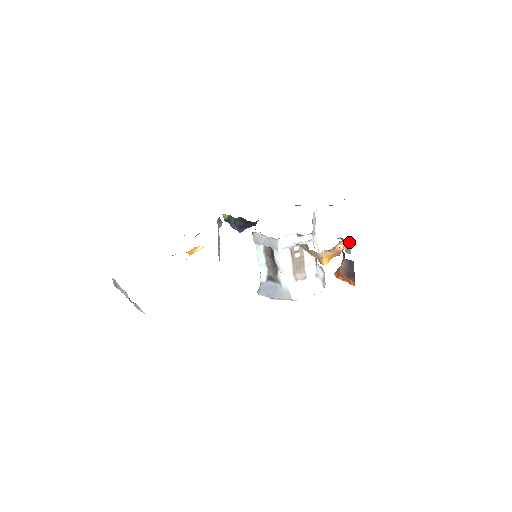
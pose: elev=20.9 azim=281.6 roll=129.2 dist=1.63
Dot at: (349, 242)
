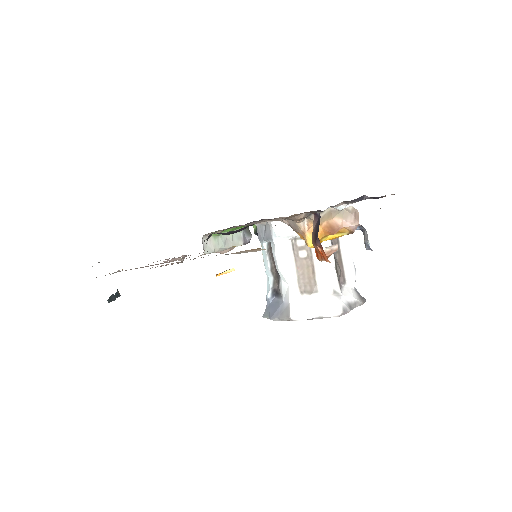
Dot at: (354, 218)
